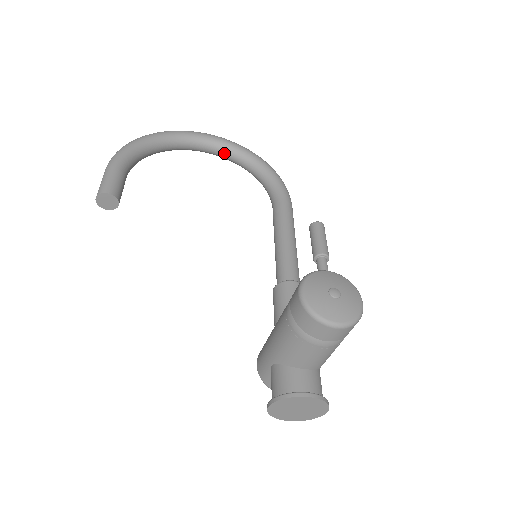
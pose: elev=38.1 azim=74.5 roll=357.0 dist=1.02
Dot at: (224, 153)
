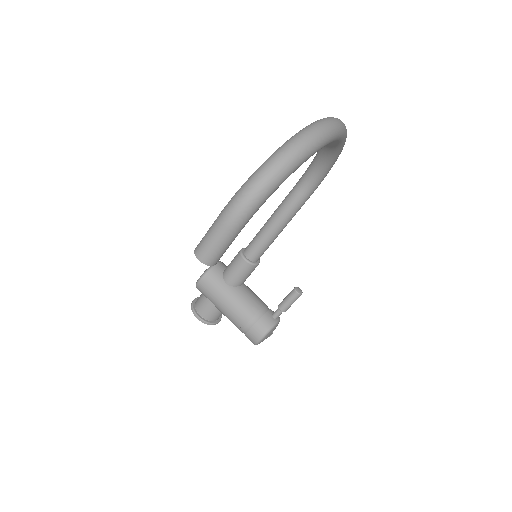
Dot at: occluded
